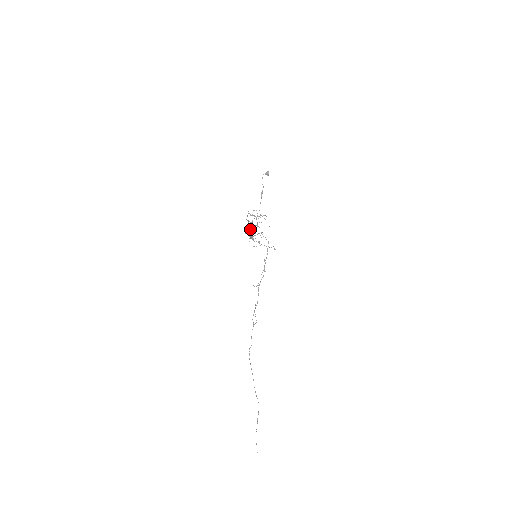
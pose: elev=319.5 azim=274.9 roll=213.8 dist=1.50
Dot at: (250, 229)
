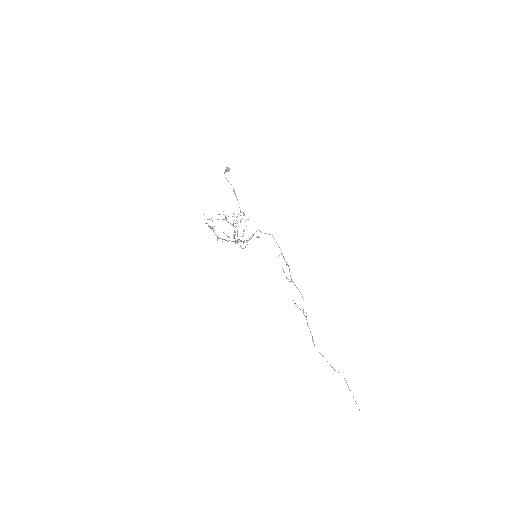
Dot at: (237, 235)
